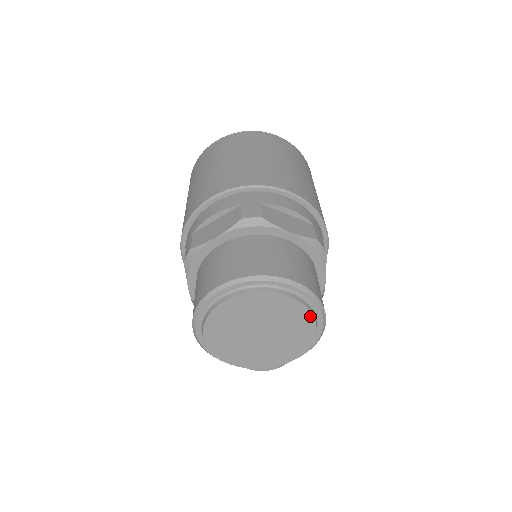
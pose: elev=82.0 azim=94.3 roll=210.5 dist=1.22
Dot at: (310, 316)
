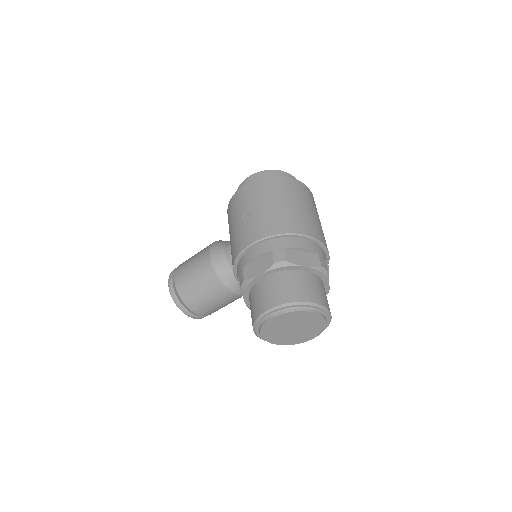
Dot at: (319, 334)
